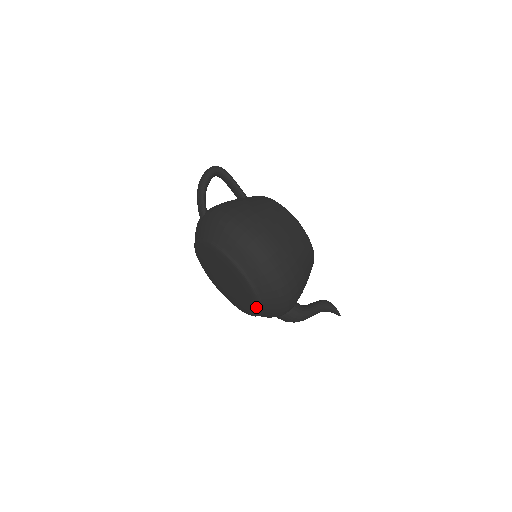
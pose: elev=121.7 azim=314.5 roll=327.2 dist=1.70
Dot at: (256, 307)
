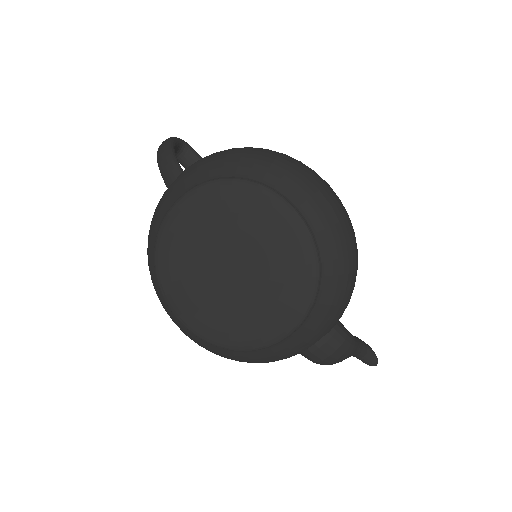
Dot at: (307, 288)
